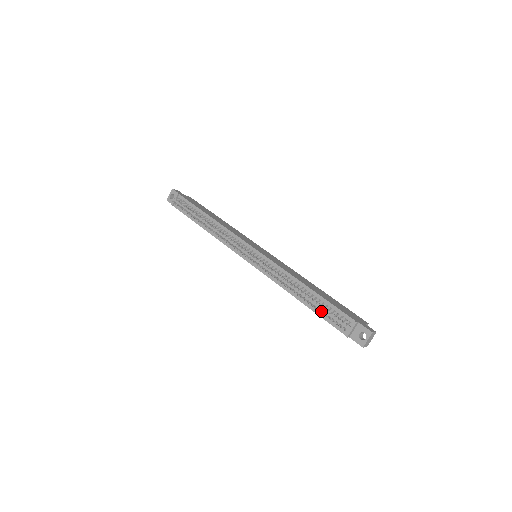
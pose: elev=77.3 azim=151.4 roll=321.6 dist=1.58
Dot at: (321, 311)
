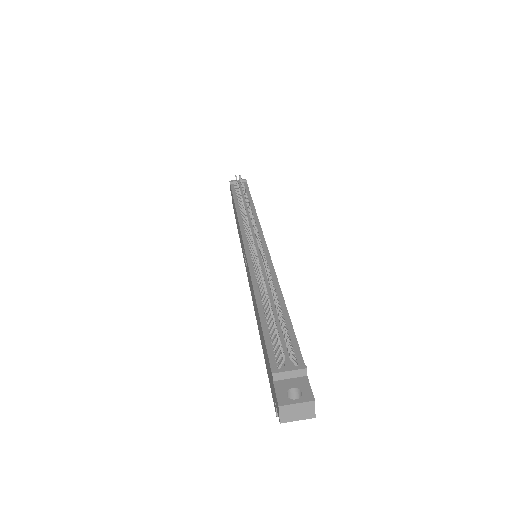
Dot at: (274, 321)
